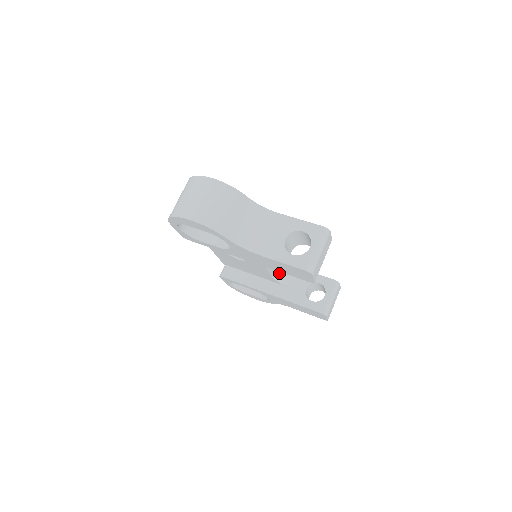
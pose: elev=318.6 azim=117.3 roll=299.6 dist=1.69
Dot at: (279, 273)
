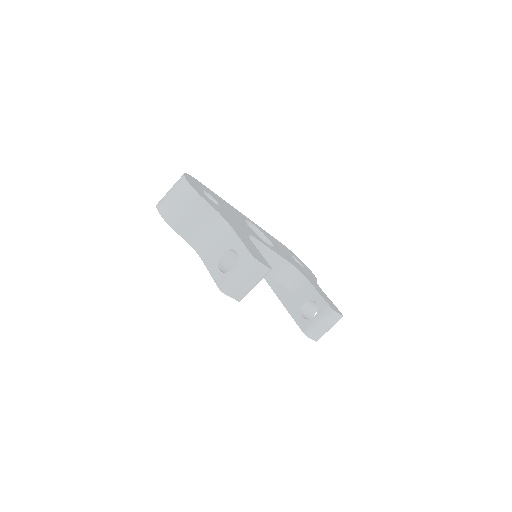
Dot at: (287, 278)
